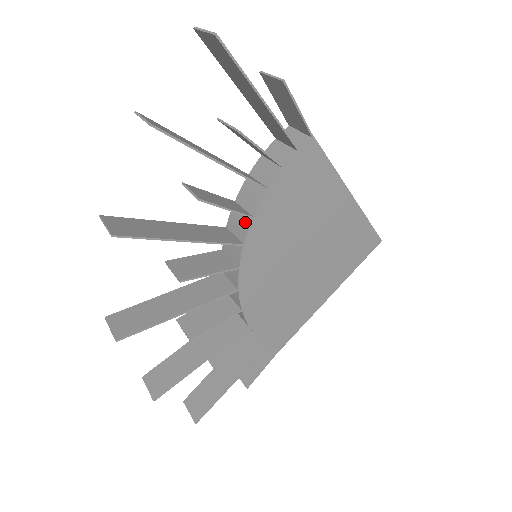
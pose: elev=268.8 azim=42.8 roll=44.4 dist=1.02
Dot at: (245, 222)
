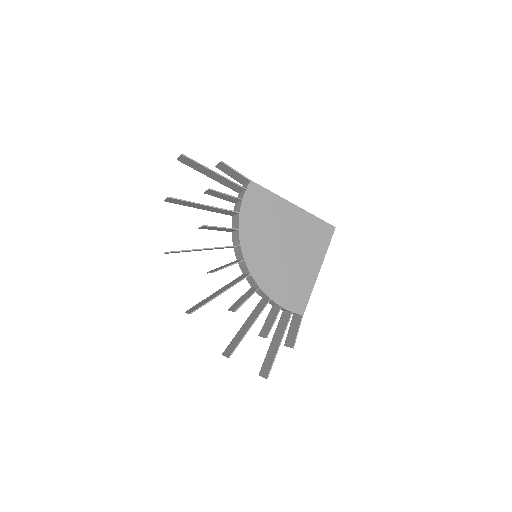
Dot at: (237, 235)
